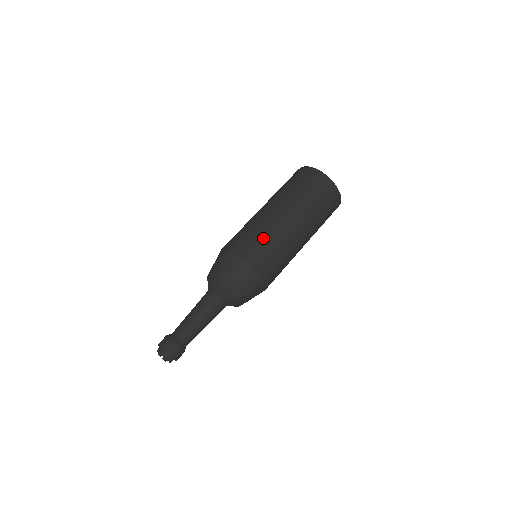
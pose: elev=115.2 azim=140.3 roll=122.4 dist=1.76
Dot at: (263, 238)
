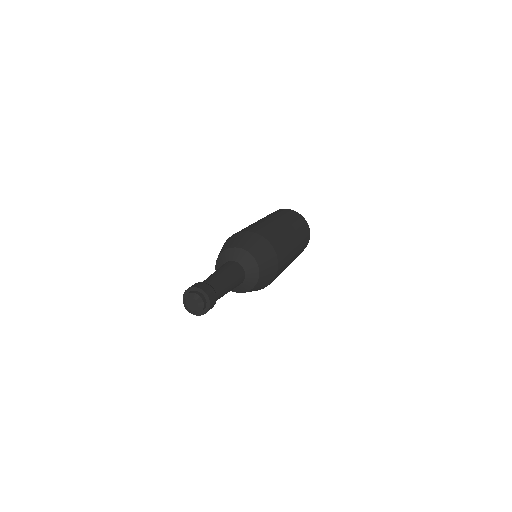
Dot at: (283, 241)
